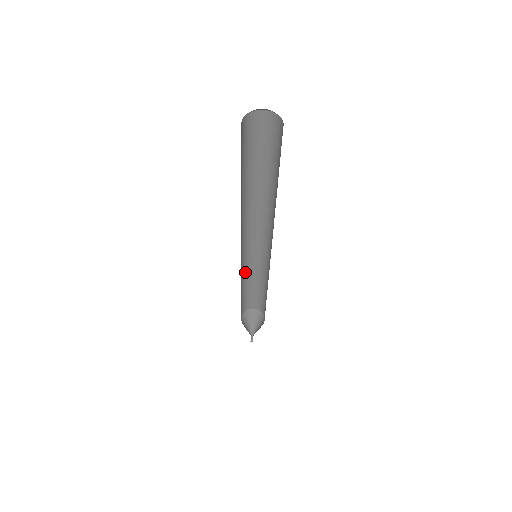
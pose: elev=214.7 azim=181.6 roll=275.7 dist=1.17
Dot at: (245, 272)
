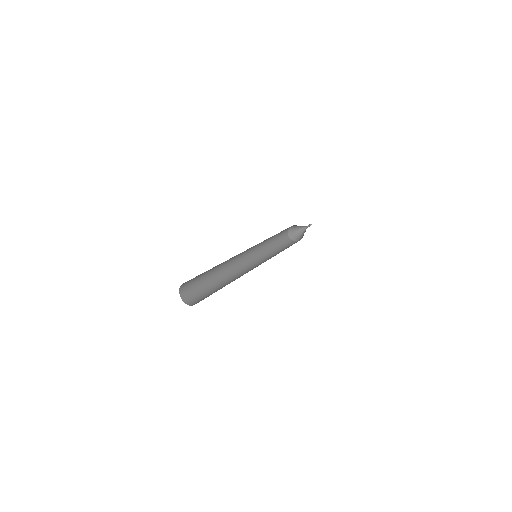
Dot at: occluded
